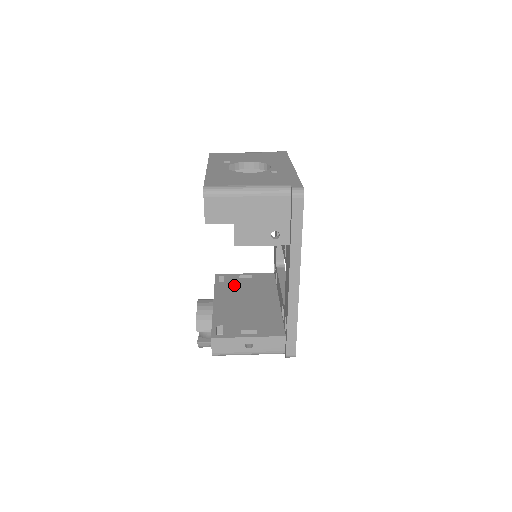
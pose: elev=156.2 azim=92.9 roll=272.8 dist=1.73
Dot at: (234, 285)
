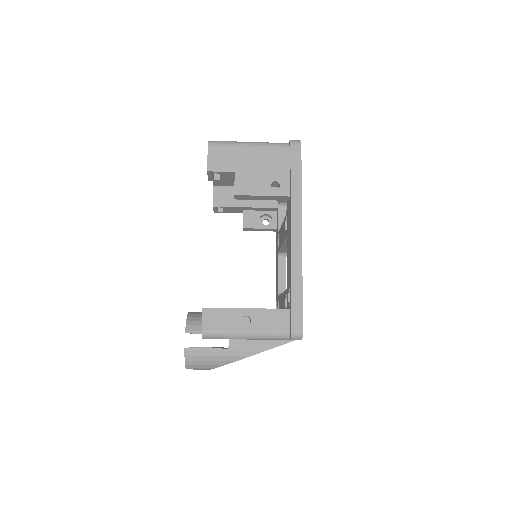
Dot at: occluded
